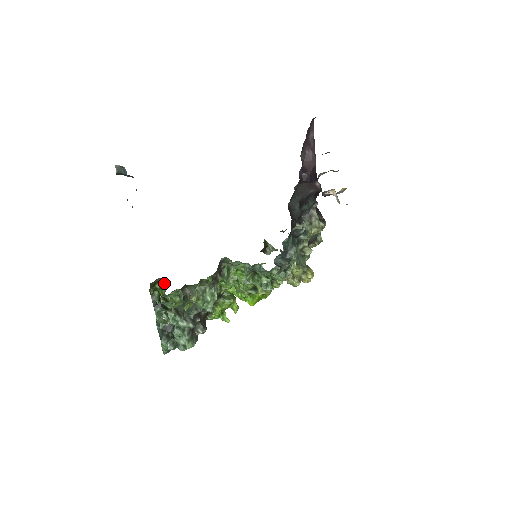
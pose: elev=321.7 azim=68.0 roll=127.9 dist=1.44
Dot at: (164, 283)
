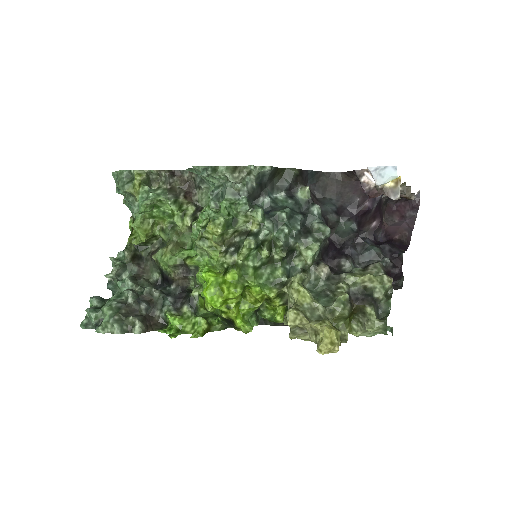
Dot at: occluded
